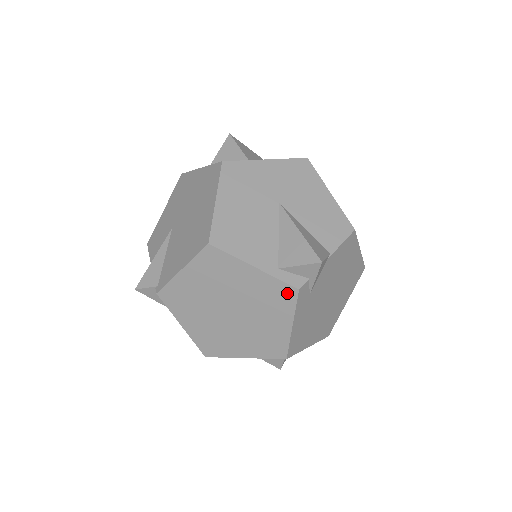
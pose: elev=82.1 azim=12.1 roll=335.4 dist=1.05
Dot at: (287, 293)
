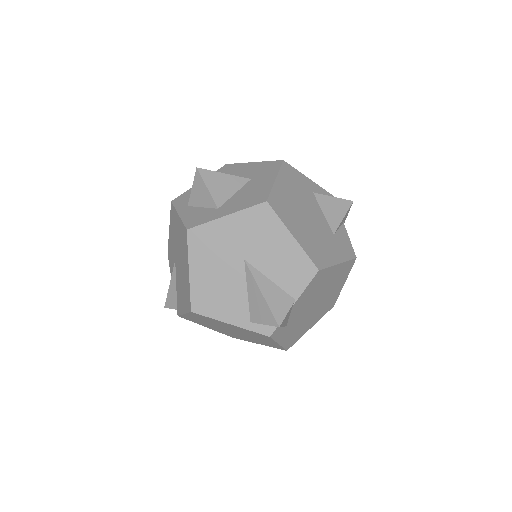
Dot at: (263, 336)
